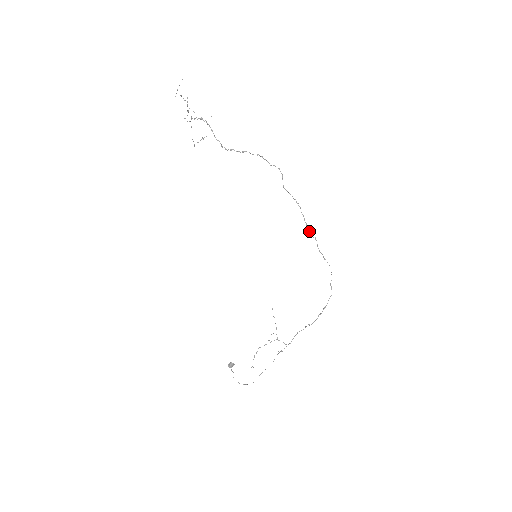
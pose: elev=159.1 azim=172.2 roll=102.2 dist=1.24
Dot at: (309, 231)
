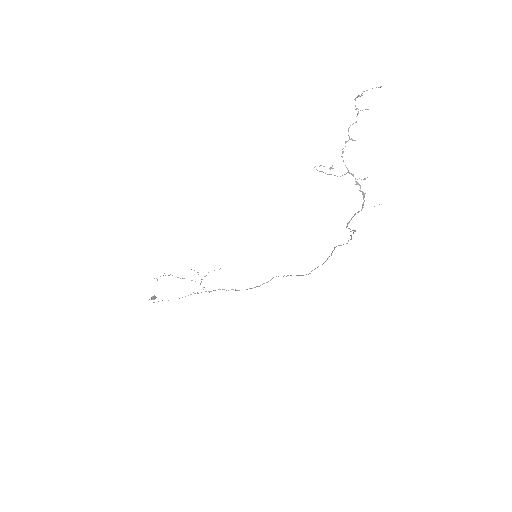
Dot at: occluded
